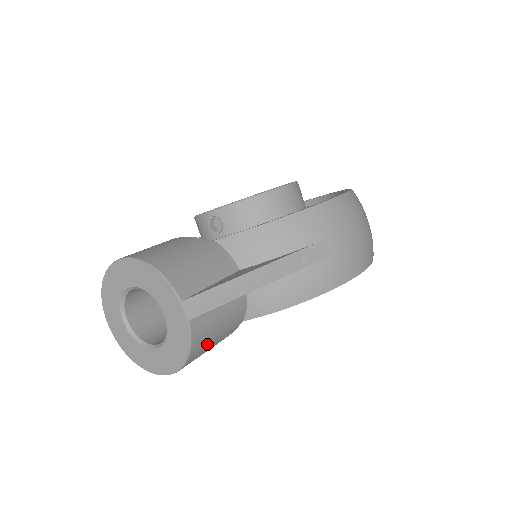
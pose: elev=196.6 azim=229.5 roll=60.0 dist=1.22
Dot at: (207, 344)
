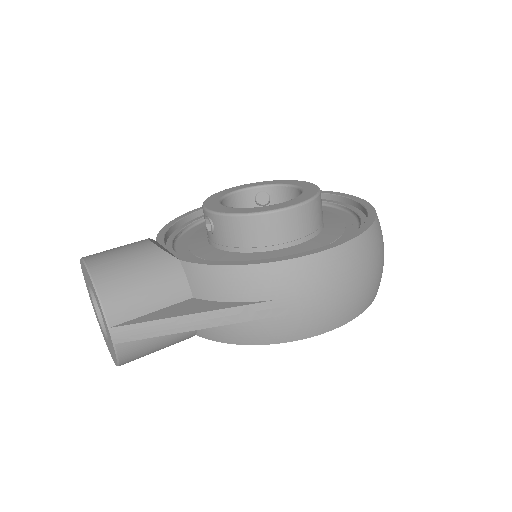
Dot at: (144, 354)
